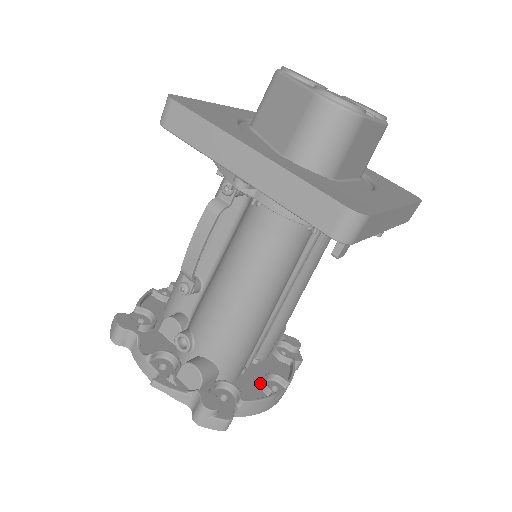
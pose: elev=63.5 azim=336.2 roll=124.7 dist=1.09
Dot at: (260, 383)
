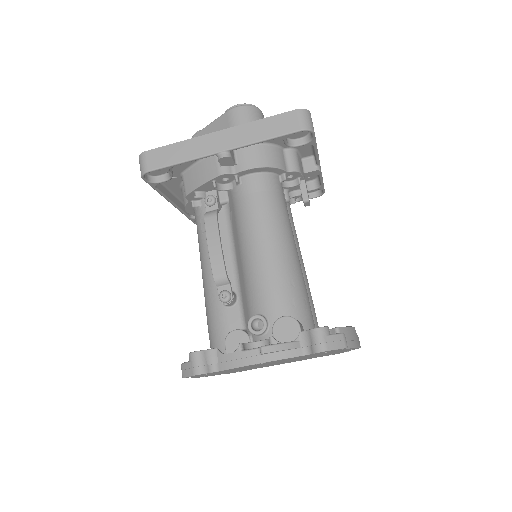
Dot at: occluded
